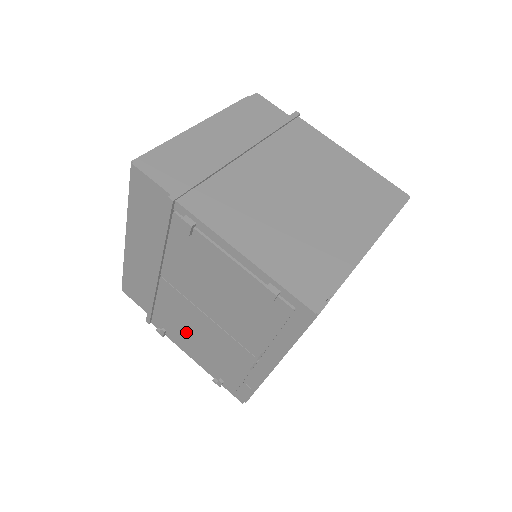
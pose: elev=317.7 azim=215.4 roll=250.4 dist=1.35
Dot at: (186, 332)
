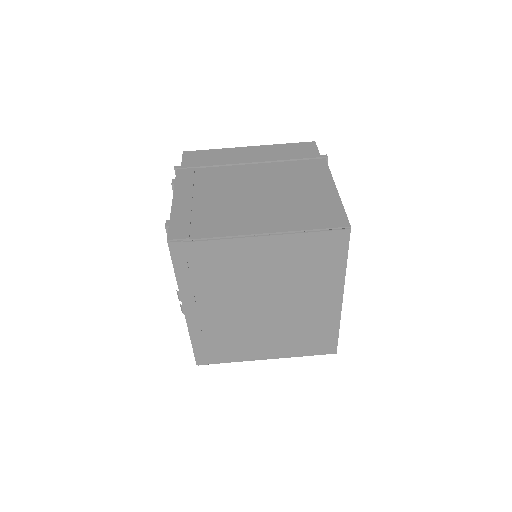
Dot at: occluded
